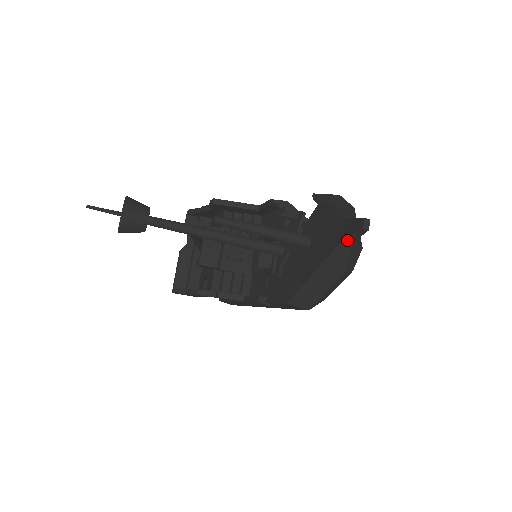
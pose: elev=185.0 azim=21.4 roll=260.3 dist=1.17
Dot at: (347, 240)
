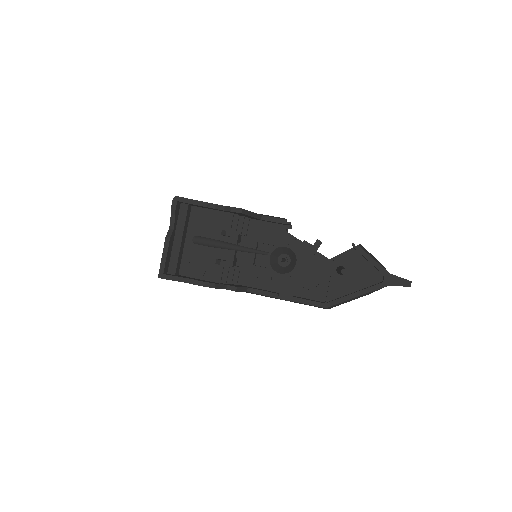
Dot at: occluded
